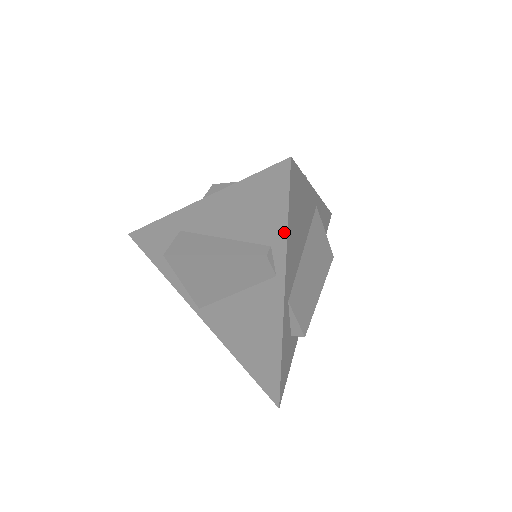
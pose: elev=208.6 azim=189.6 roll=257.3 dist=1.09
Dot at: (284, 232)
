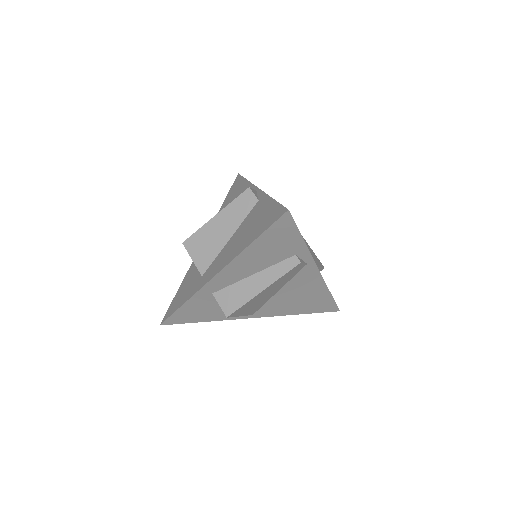
Dot at: (302, 243)
